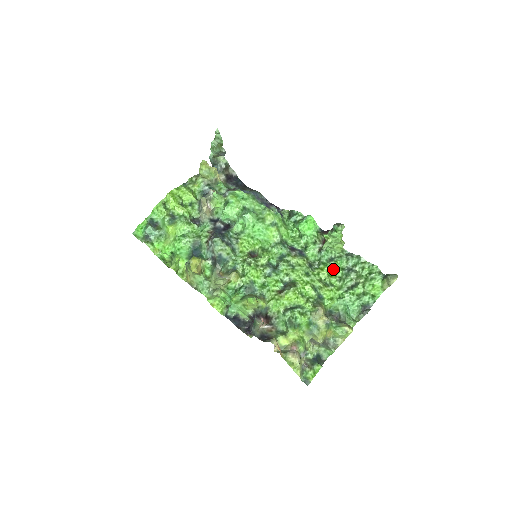
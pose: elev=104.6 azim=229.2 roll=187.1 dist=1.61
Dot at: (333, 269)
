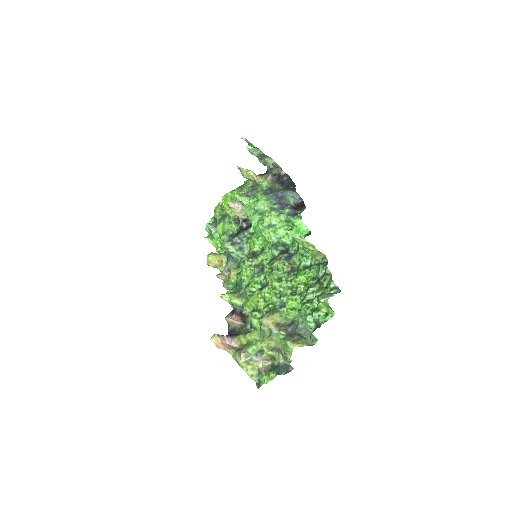
Dot at: (306, 277)
